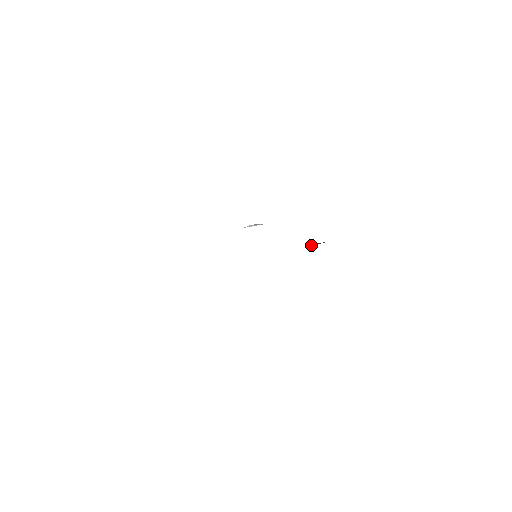
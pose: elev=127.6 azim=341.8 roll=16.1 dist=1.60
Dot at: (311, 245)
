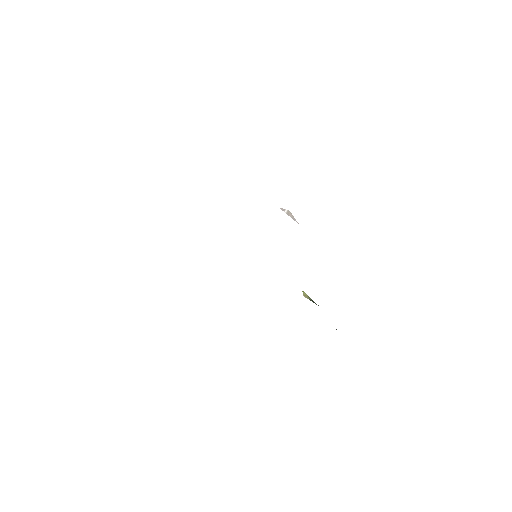
Dot at: (306, 295)
